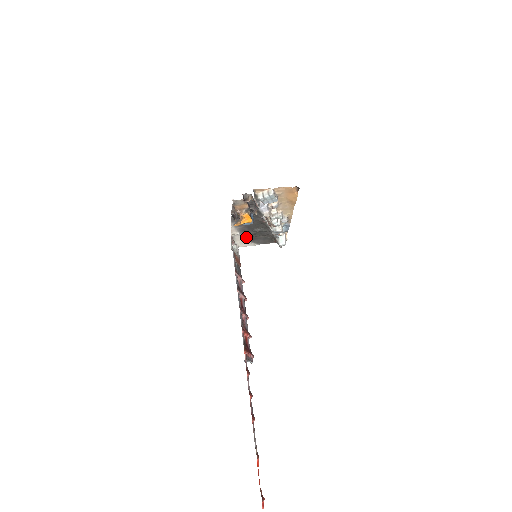
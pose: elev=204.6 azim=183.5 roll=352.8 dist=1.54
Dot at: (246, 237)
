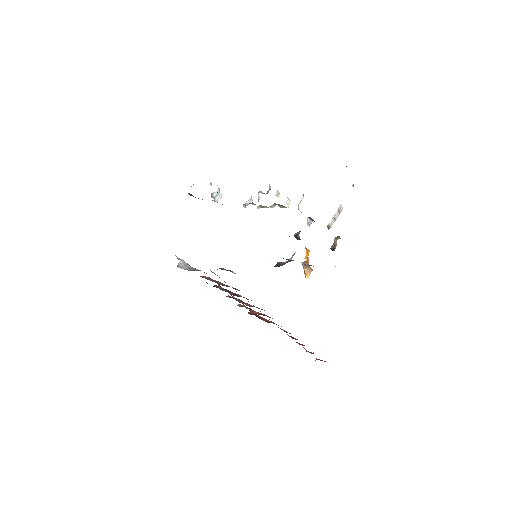
Dot at: occluded
